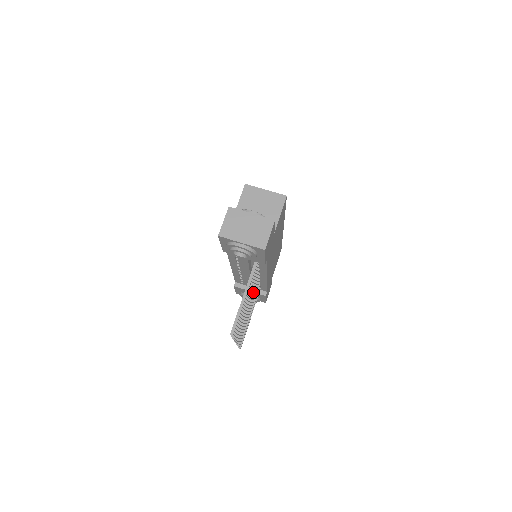
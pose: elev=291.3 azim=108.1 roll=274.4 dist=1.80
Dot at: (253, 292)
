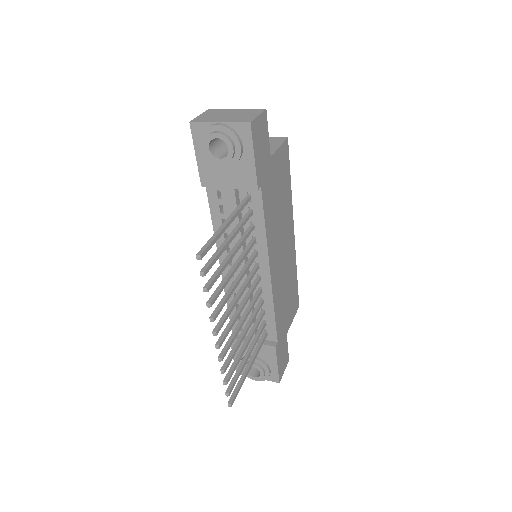
Dot at: (248, 280)
